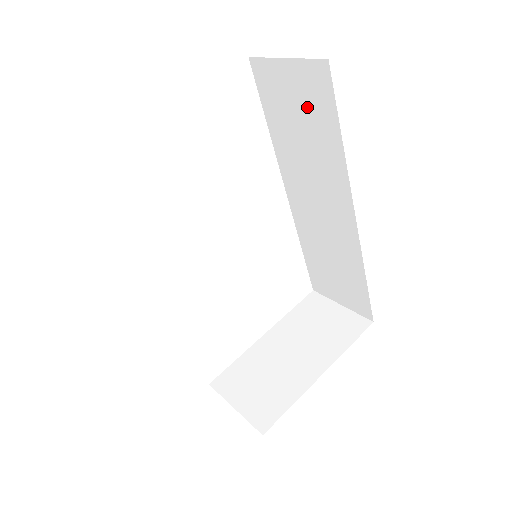
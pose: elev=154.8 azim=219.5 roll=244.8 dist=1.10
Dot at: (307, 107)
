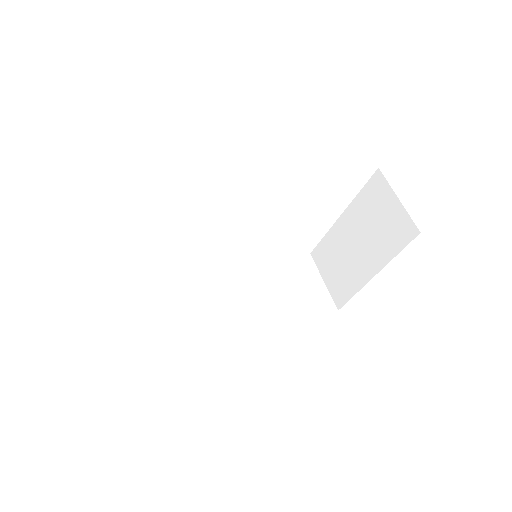
Dot at: occluded
